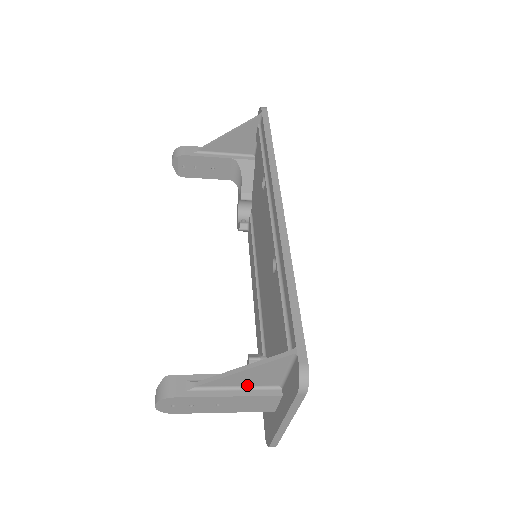
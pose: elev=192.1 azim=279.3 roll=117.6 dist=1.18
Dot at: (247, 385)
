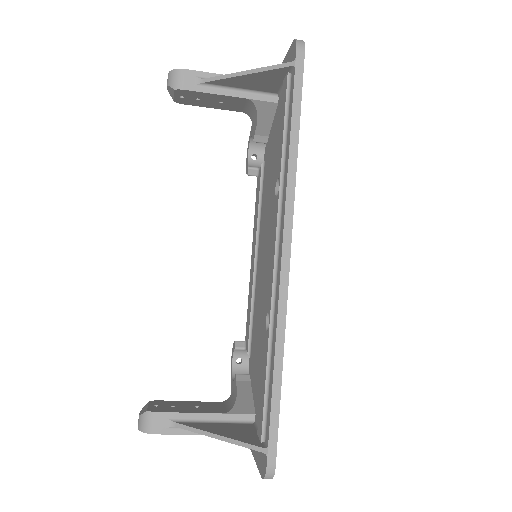
Dot at: occluded
